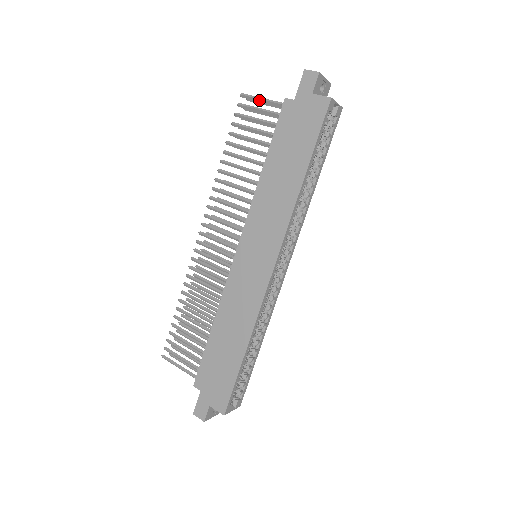
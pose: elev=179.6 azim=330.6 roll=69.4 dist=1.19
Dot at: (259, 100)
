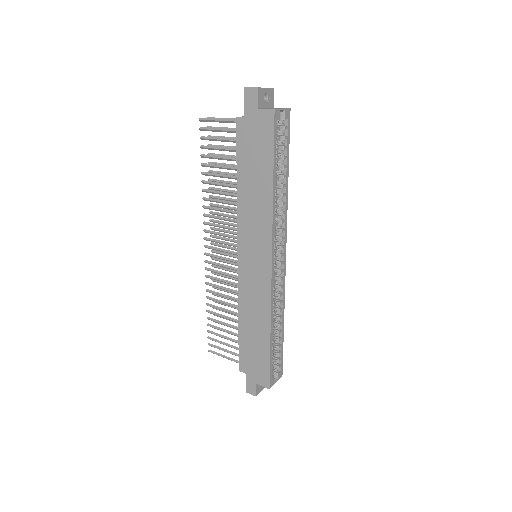
Dot at: (216, 121)
